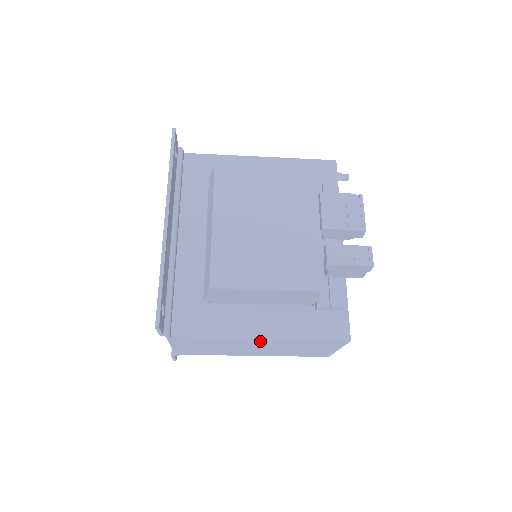
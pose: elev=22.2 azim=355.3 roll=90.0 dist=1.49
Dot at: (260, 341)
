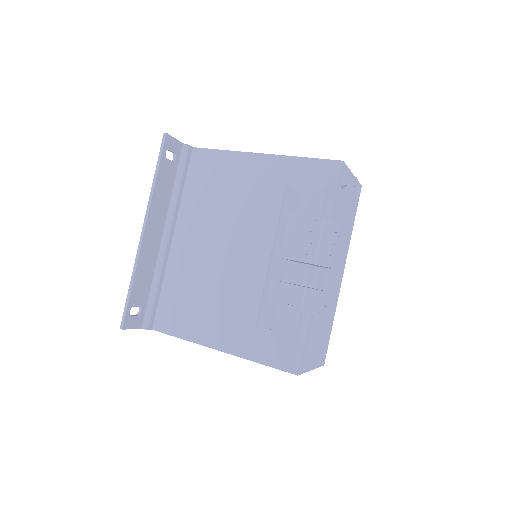
Dot at: occluded
